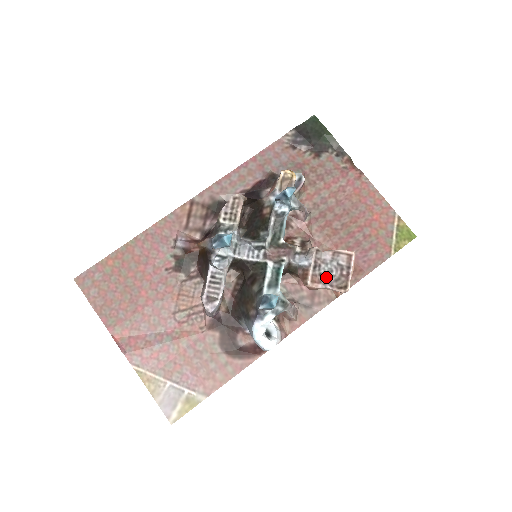
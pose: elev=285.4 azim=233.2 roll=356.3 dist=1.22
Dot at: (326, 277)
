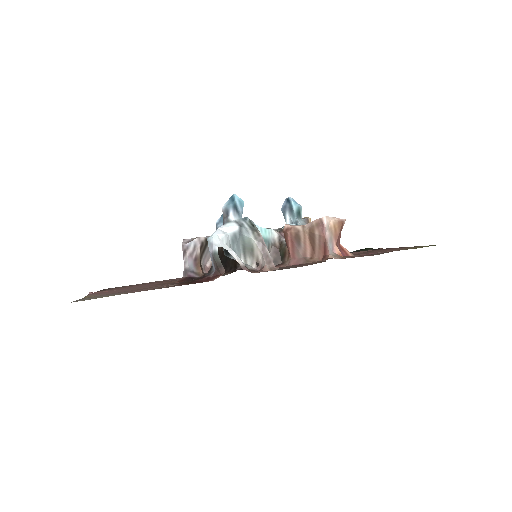
Dot at: occluded
